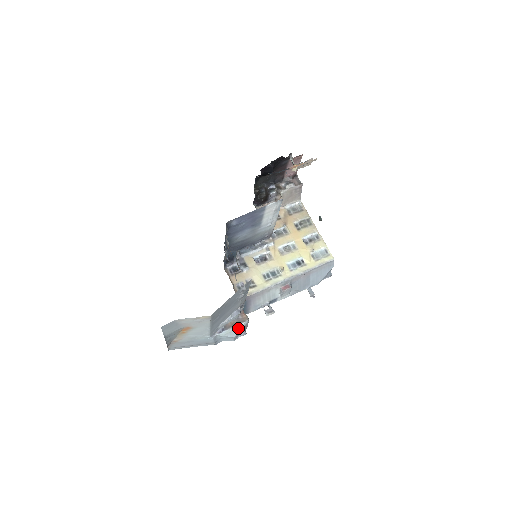
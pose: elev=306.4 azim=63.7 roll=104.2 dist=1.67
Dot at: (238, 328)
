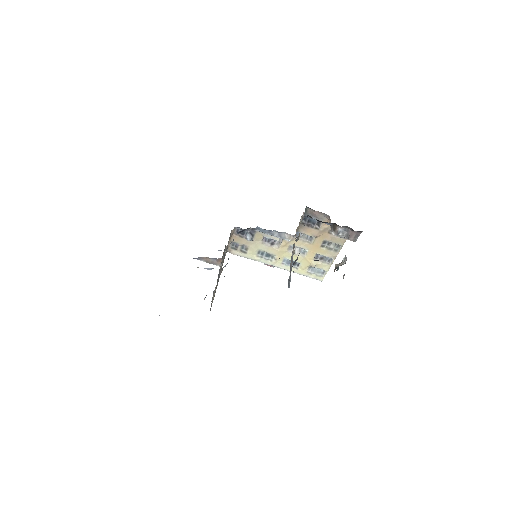
Dot at: occluded
